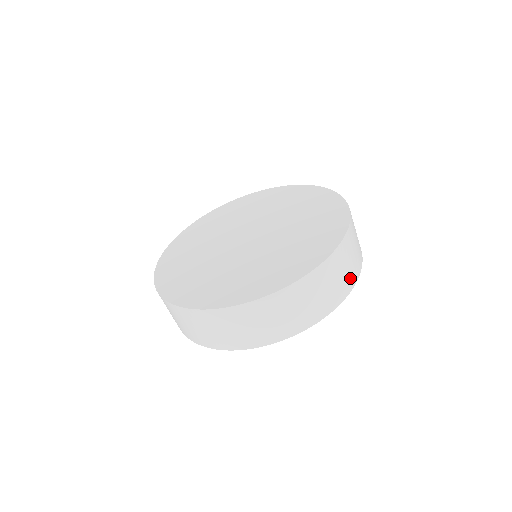
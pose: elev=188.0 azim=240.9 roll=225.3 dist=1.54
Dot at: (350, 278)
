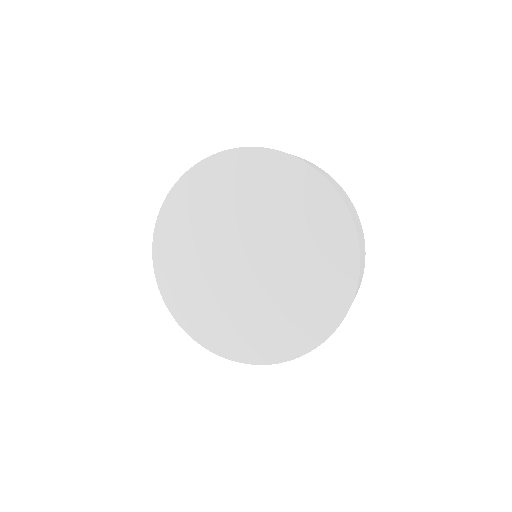
Dot at: occluded
